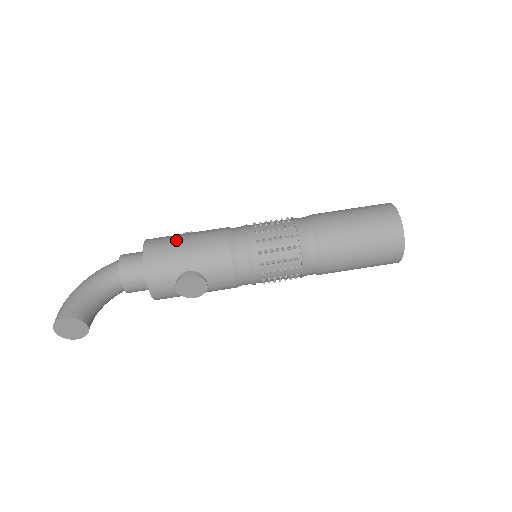
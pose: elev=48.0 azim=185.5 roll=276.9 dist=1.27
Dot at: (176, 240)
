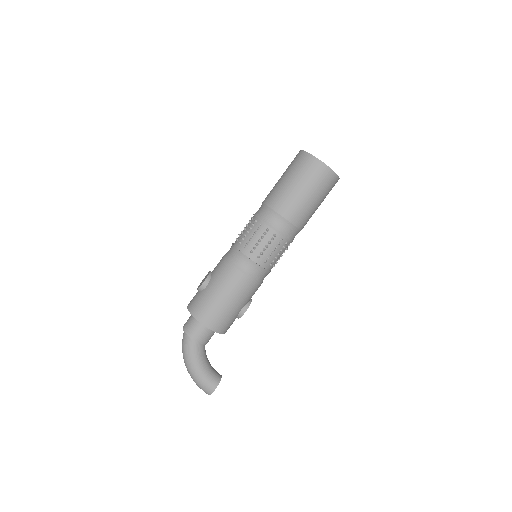
Dot at: (219, 305)
